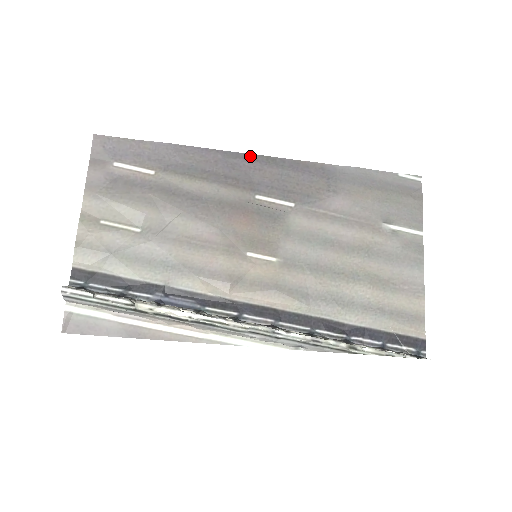
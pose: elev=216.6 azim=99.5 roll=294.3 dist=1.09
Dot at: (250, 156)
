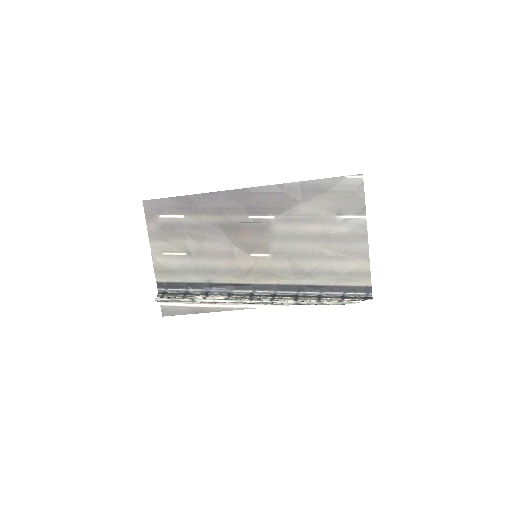
Dot at: (239, 190)
